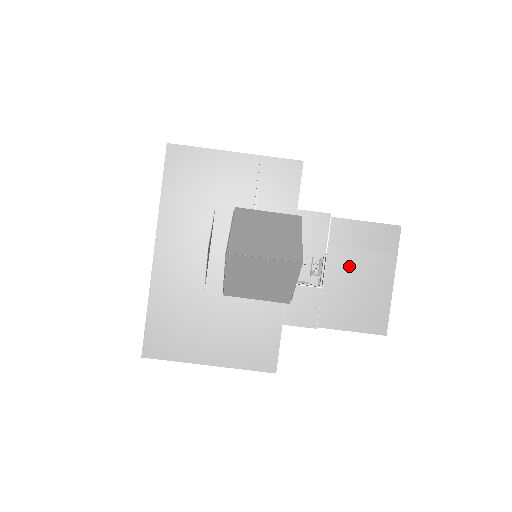
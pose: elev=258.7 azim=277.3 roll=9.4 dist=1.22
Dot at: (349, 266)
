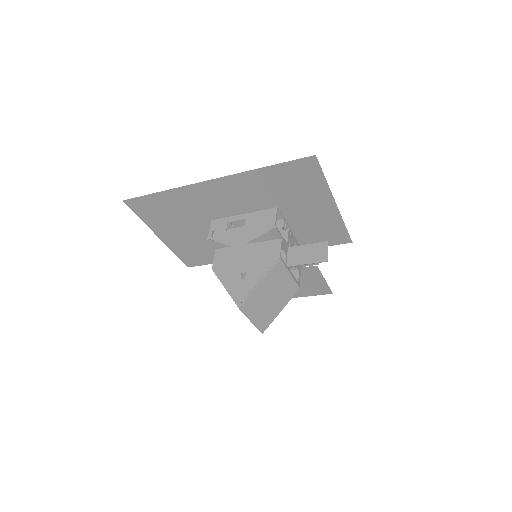
Dot at: occluded
